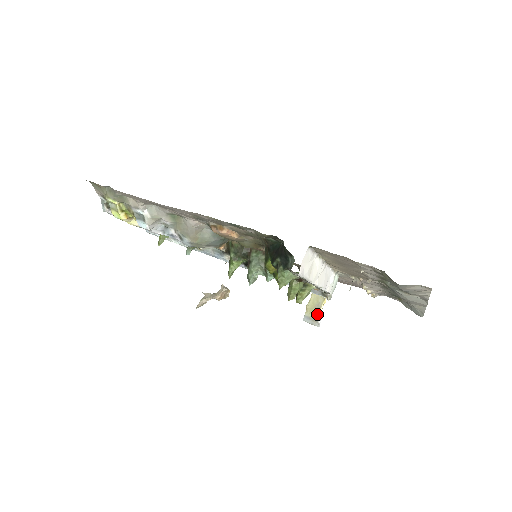
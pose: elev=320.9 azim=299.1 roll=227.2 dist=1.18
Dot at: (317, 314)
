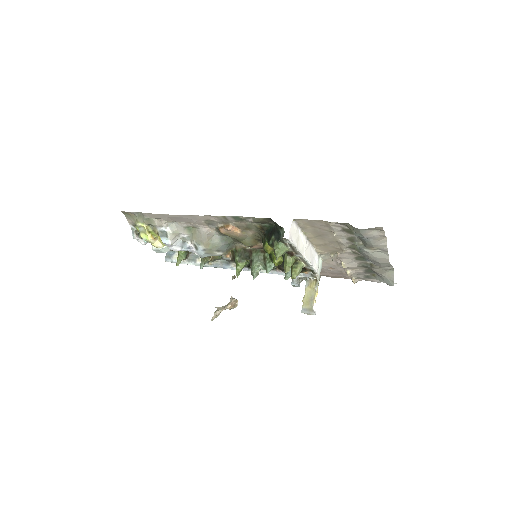
Dot at: (312, 305)
